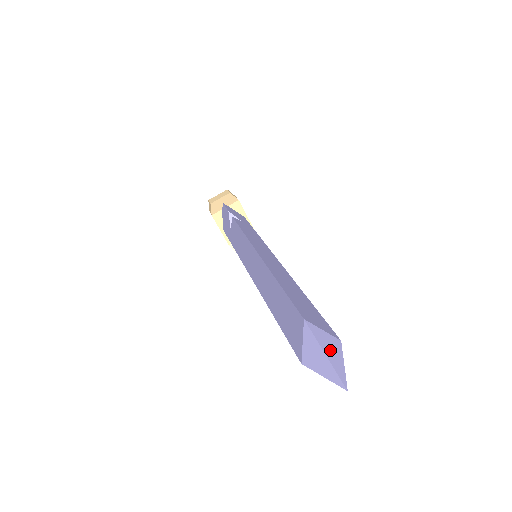
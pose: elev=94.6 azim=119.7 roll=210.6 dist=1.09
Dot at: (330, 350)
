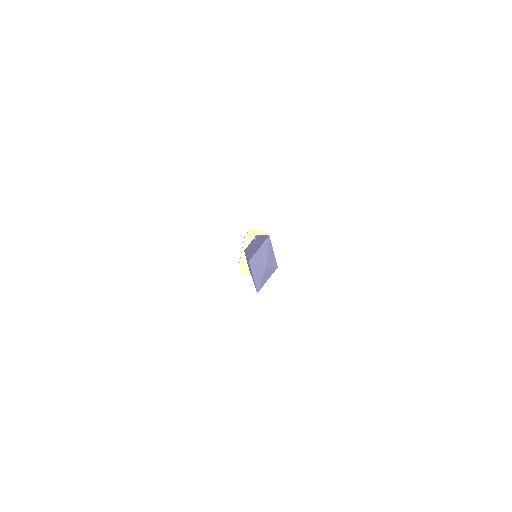
Dot at: (271, 255)
